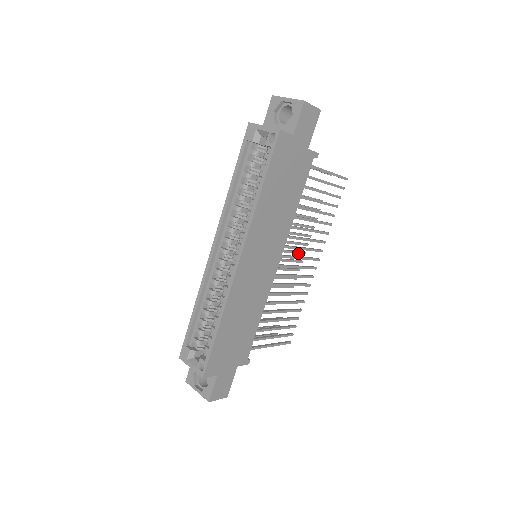
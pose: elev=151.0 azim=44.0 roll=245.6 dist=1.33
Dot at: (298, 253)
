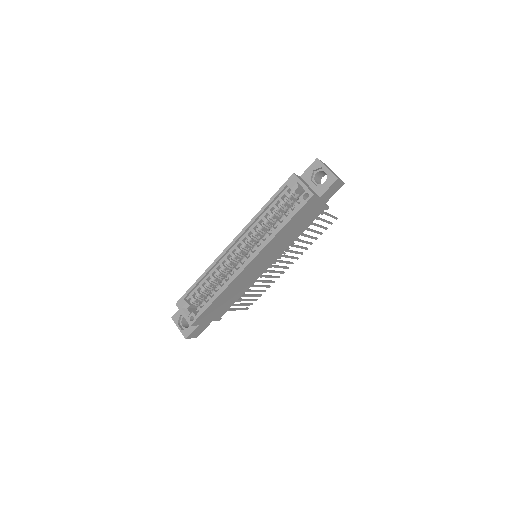
Dot at: occluded
